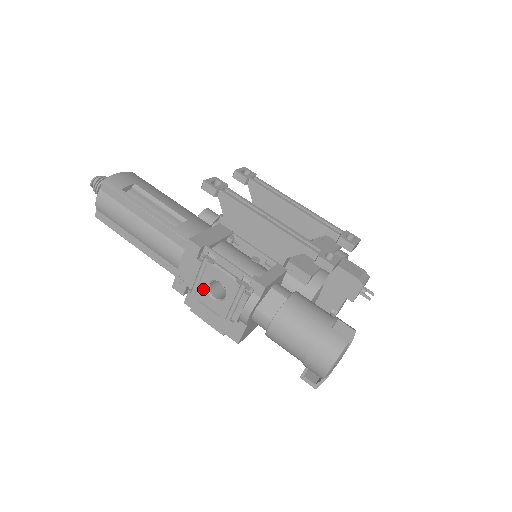
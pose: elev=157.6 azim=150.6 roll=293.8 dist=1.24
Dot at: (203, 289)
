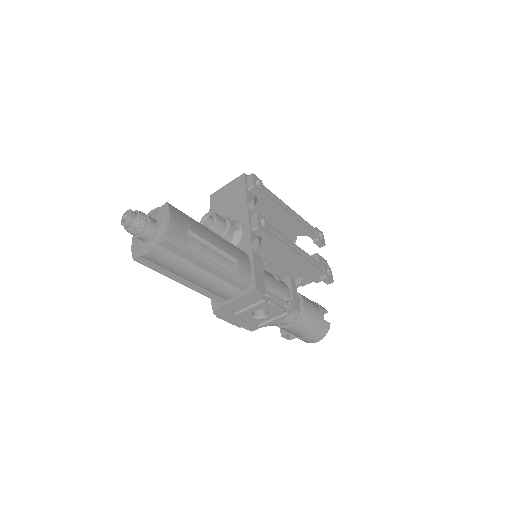
Dot at: (247, 313)
